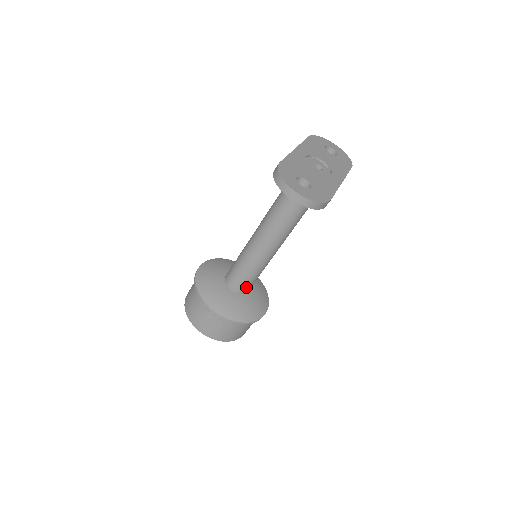
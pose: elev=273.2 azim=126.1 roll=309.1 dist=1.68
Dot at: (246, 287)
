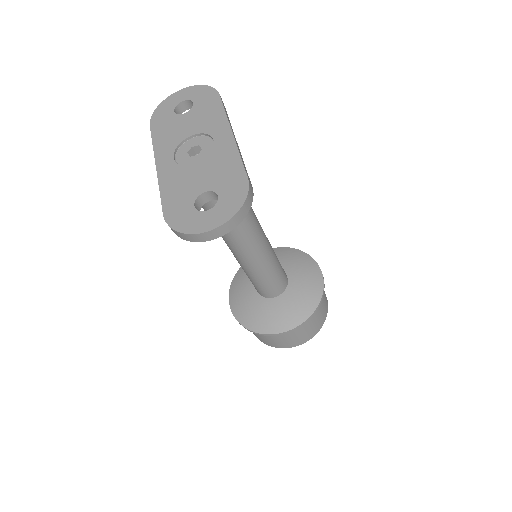
Dot at: (282, 281)
